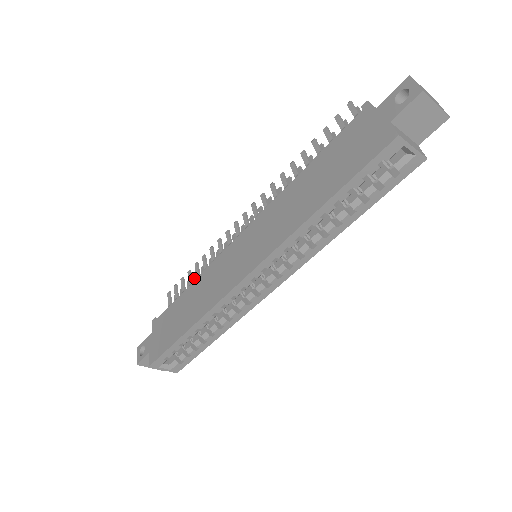
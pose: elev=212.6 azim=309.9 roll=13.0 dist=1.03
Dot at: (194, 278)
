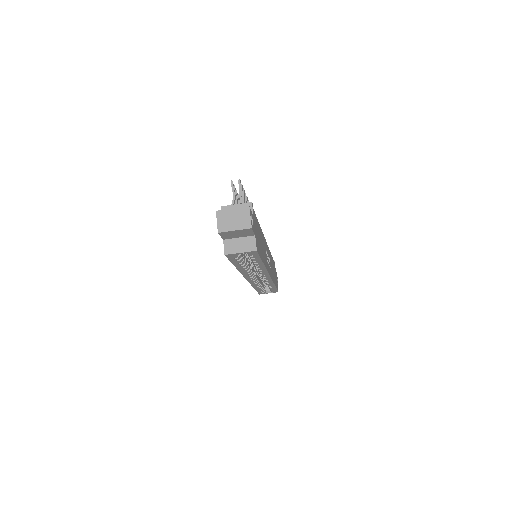
Dot at: occluded
